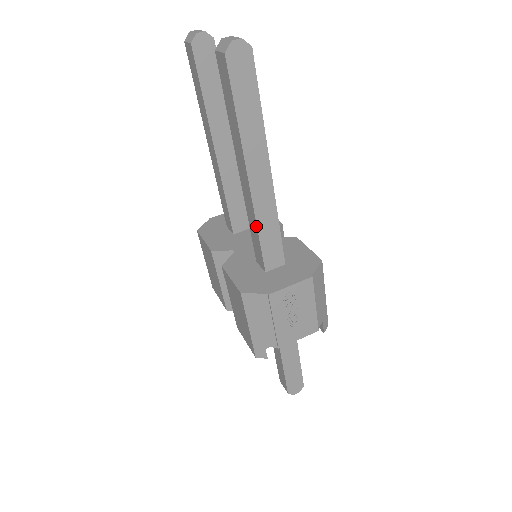
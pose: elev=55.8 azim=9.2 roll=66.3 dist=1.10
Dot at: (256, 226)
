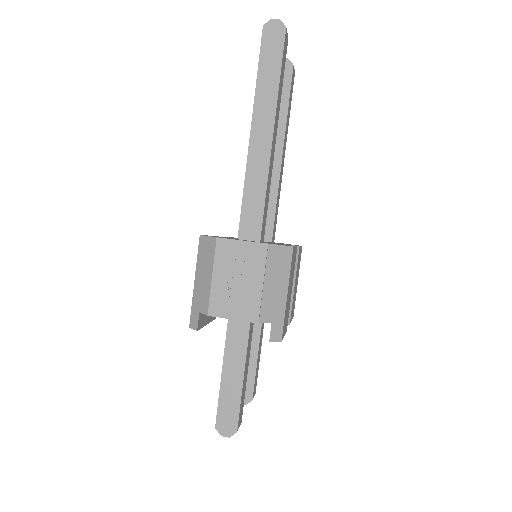
Dot at: (244, 184)
